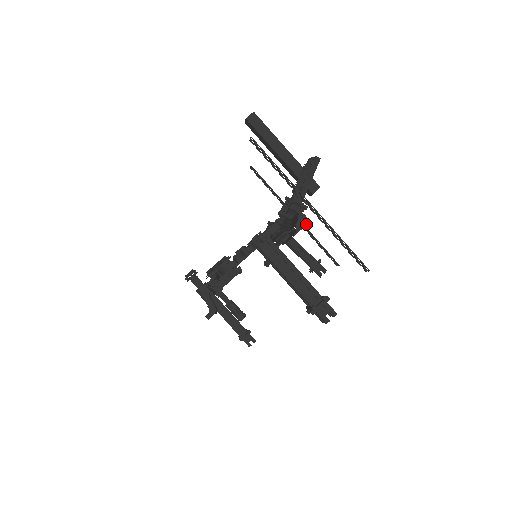
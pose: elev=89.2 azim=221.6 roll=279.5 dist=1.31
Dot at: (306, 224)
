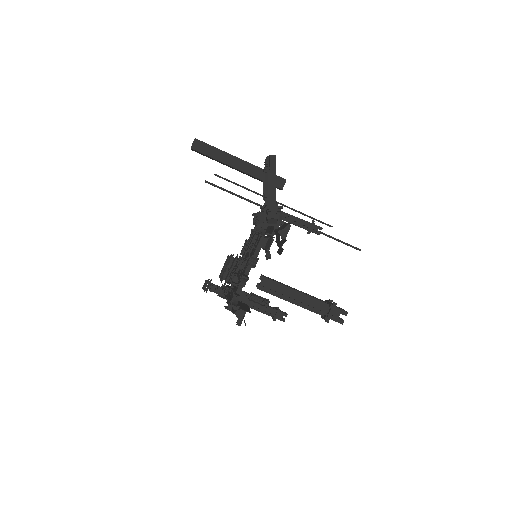
Dot at: (288, 229)
